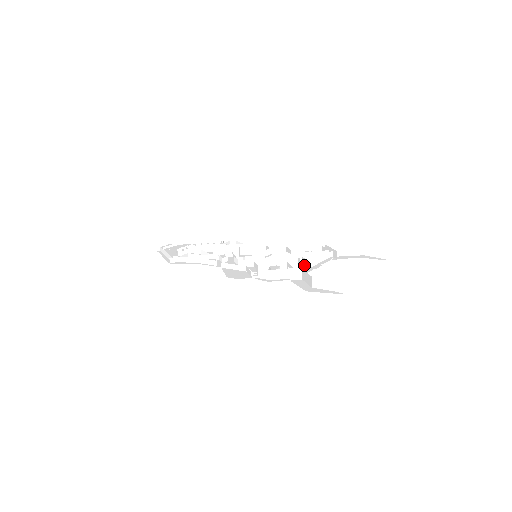
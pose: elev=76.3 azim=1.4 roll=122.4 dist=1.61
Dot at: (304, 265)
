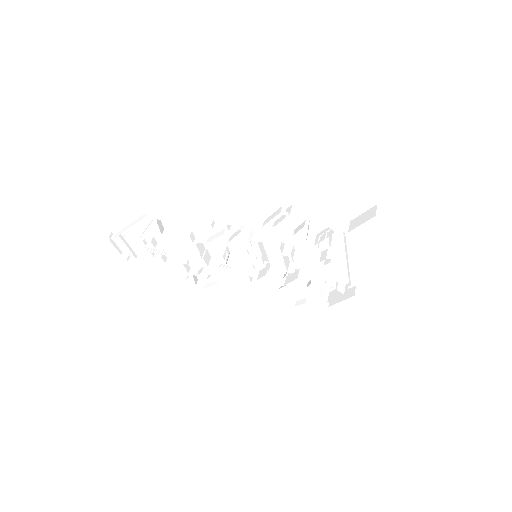
Dot at: (345, 233)
